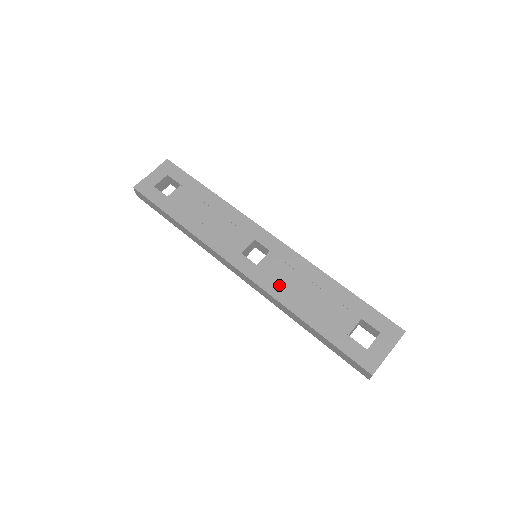
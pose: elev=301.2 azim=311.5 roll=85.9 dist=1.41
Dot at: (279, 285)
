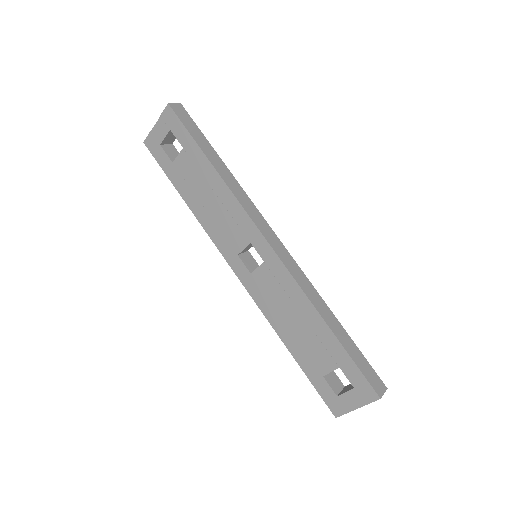
Dot at: (269, 303)
